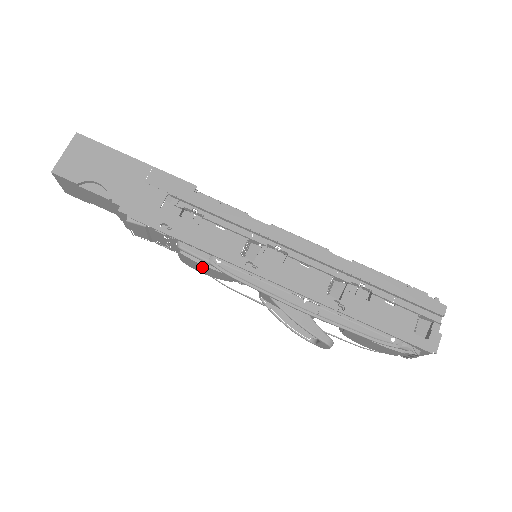
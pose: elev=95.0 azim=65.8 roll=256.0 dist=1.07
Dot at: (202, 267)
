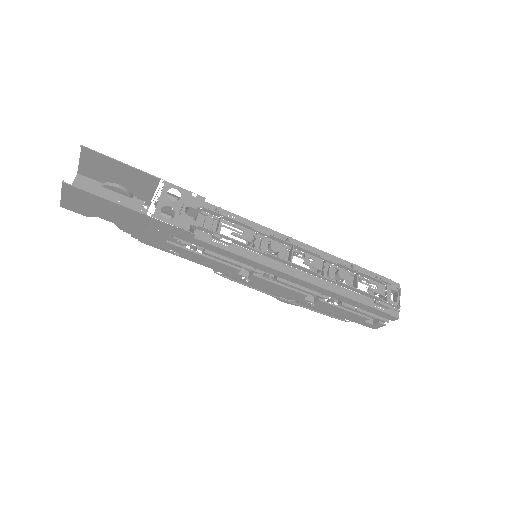
Dot at: occluded
